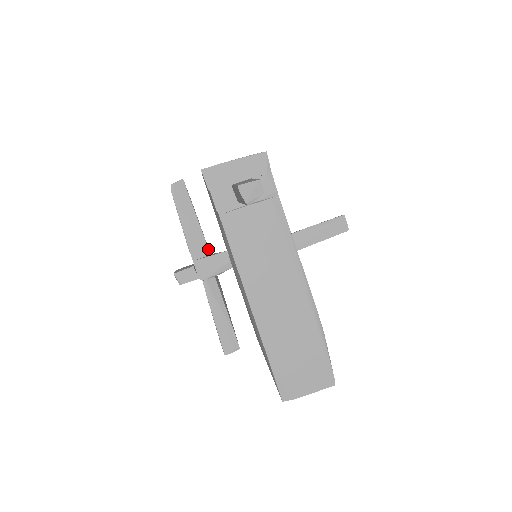
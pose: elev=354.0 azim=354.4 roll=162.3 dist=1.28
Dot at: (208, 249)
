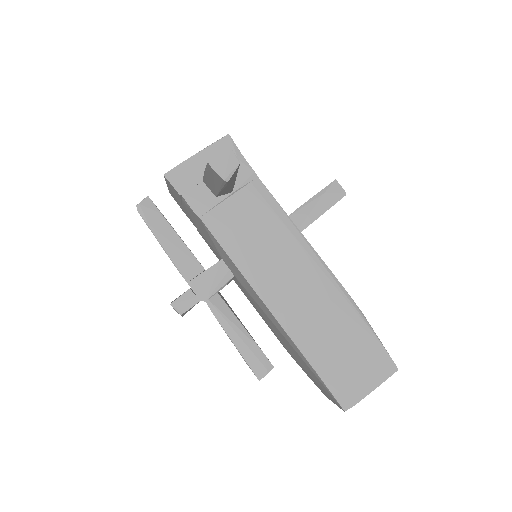
Dot at: (200, 264)
